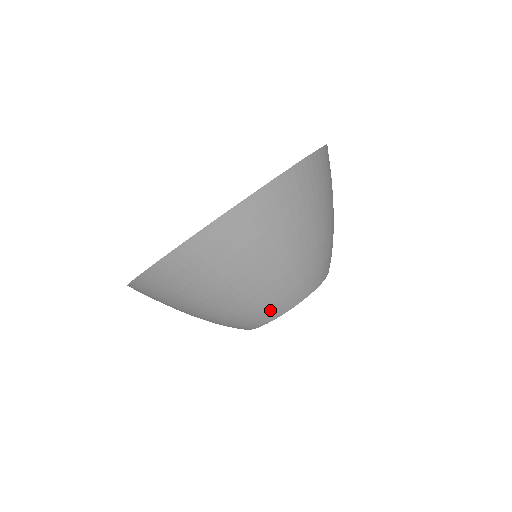
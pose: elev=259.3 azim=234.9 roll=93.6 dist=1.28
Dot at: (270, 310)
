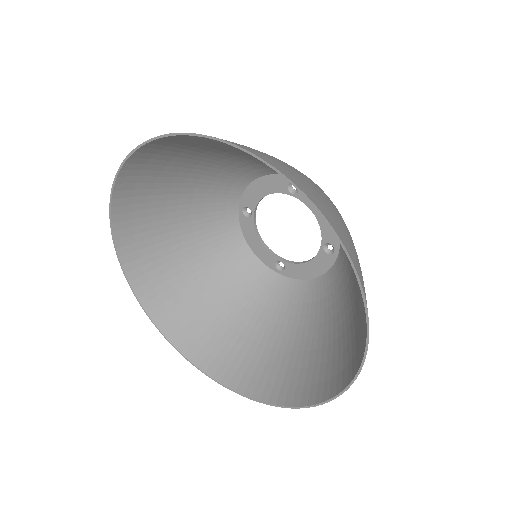
Dot at: (307, 293)
